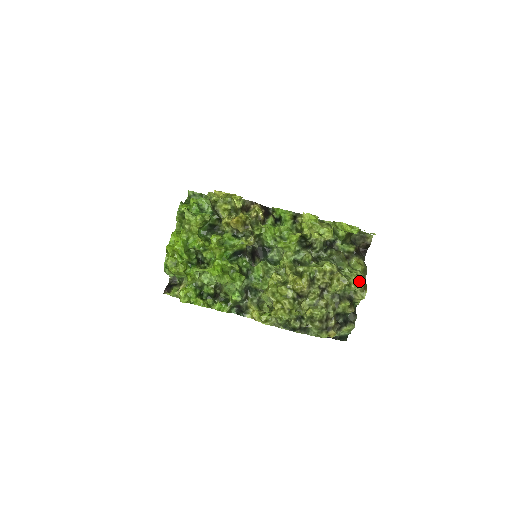
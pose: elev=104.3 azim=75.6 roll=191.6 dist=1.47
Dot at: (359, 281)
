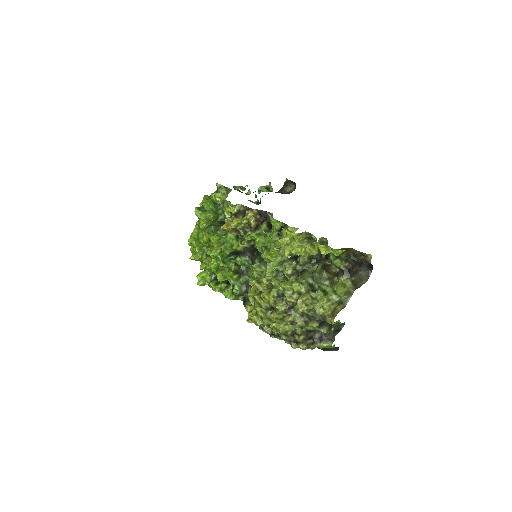
Dot at: (324, 308)
